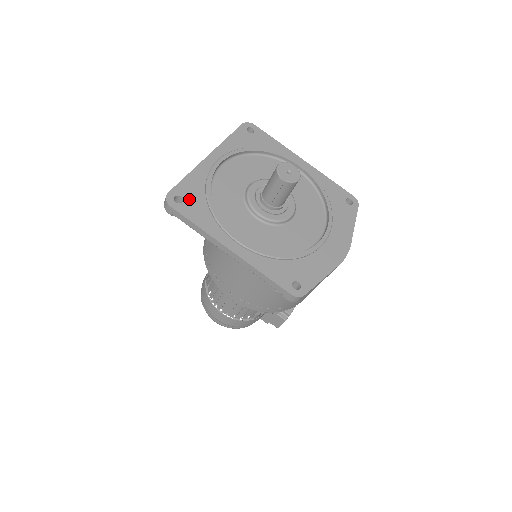
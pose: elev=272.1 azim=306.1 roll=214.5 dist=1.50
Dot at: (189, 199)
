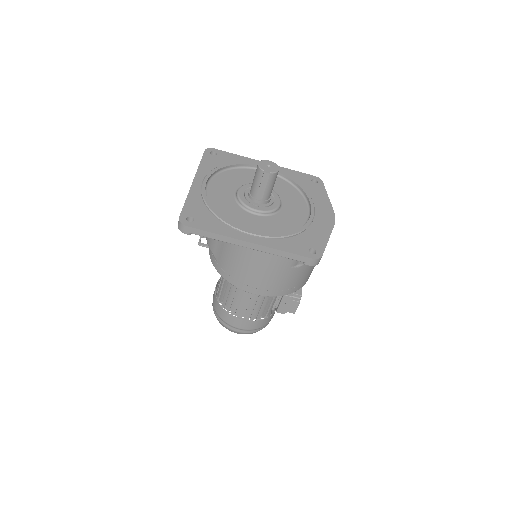
Dot at: (198, 216)
